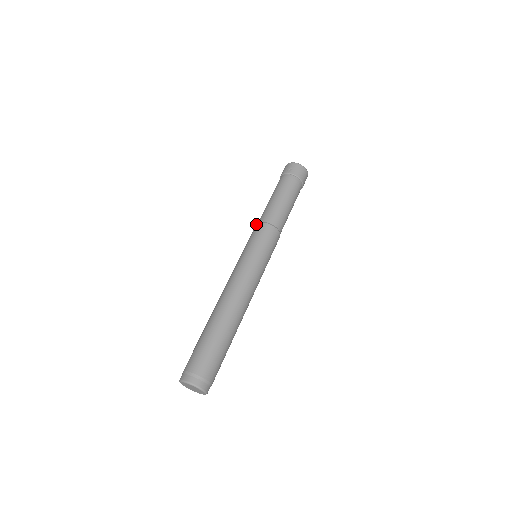
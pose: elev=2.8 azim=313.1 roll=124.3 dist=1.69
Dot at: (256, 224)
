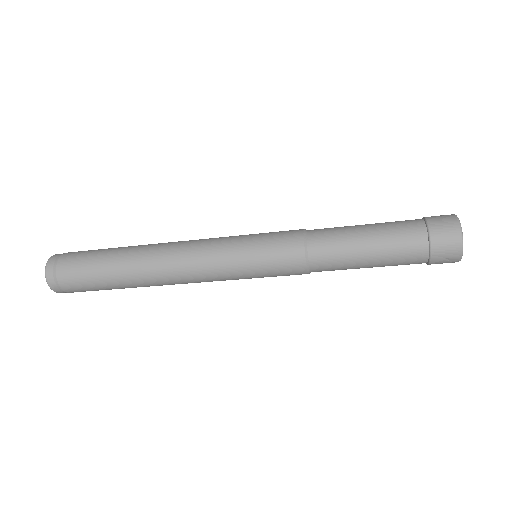
Dot at: occluded
